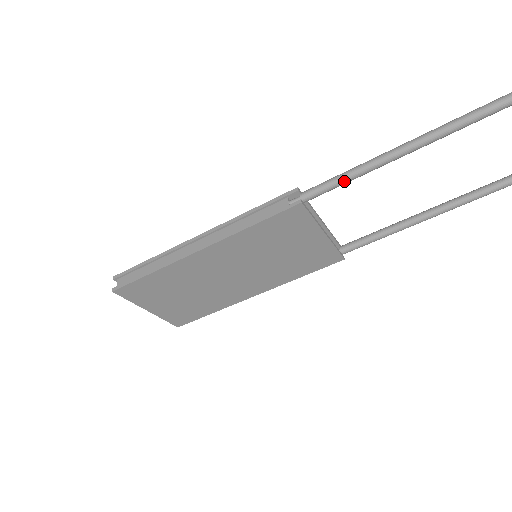
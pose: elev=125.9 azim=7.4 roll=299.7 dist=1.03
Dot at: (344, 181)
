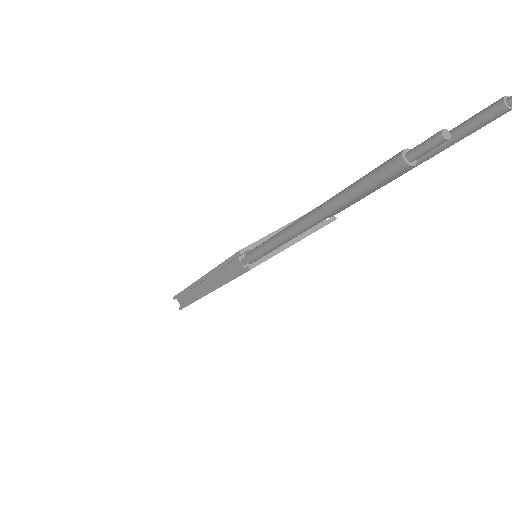
Dot at: occluded
